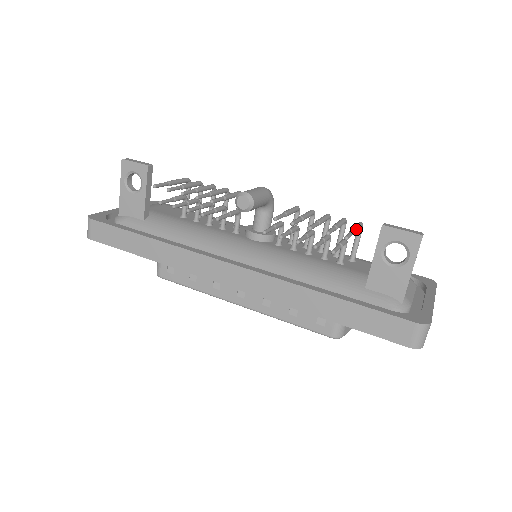
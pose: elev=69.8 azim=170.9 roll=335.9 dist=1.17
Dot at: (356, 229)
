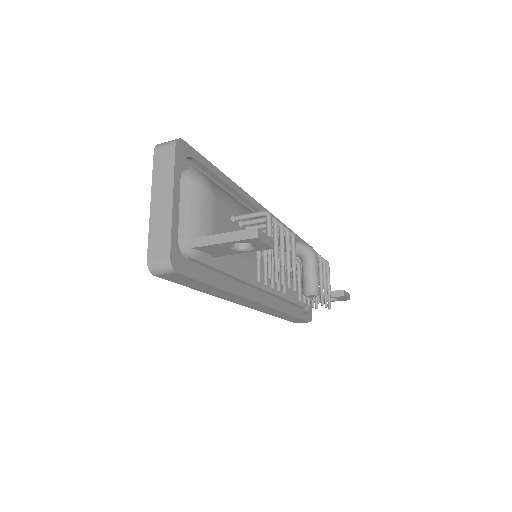
Dot at: (330, 285)
